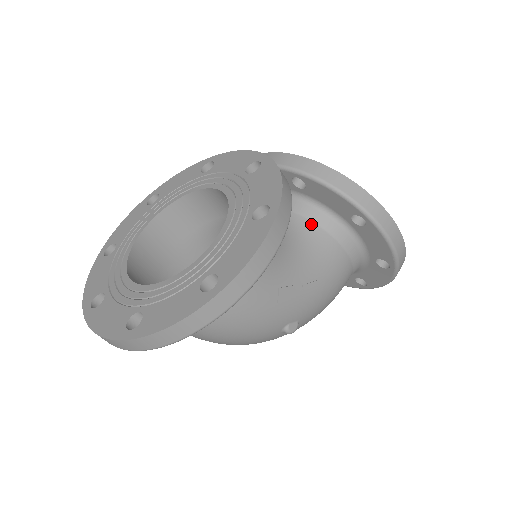
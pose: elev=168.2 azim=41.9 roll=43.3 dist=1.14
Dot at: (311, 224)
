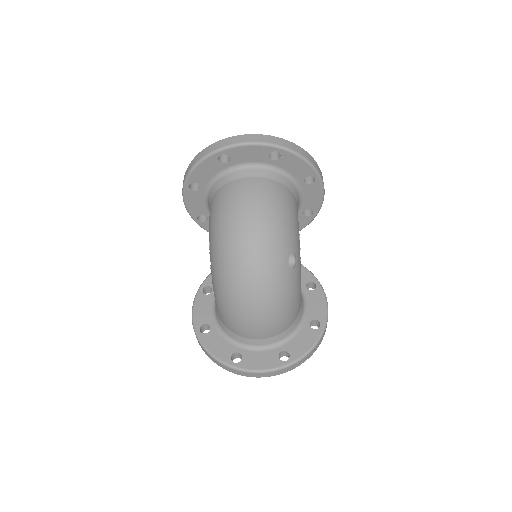
Dot at: occluded
